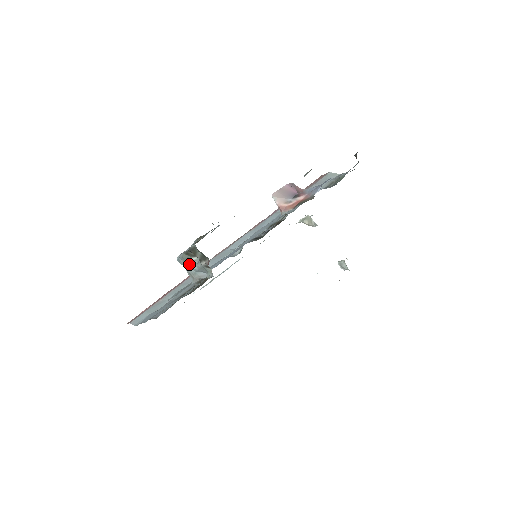
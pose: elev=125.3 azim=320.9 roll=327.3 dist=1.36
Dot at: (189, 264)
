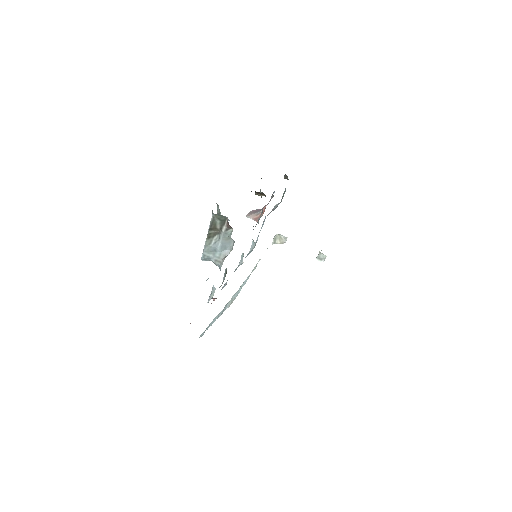
Dot at: (213, 247)
